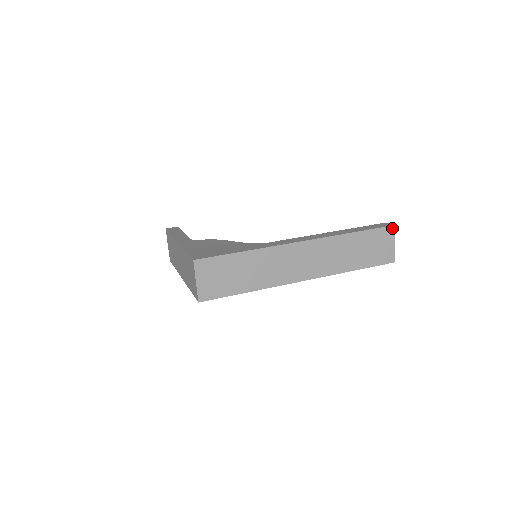
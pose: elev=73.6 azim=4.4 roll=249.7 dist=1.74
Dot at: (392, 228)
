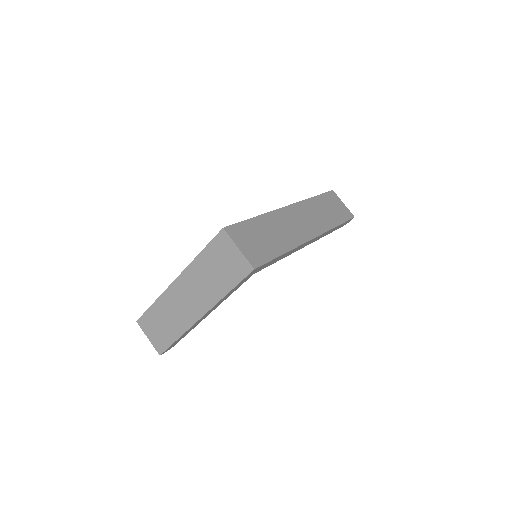
Dot at: (333, 192)
